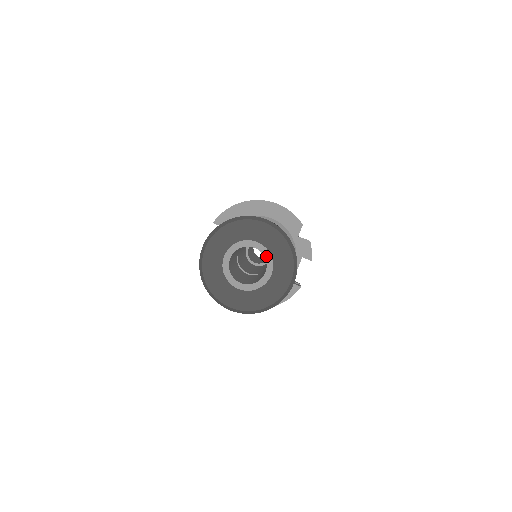
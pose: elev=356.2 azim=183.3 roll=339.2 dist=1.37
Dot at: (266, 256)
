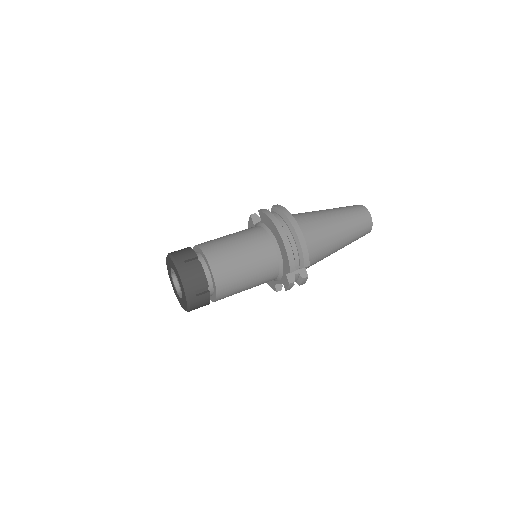
Dot at: (181, 291)
